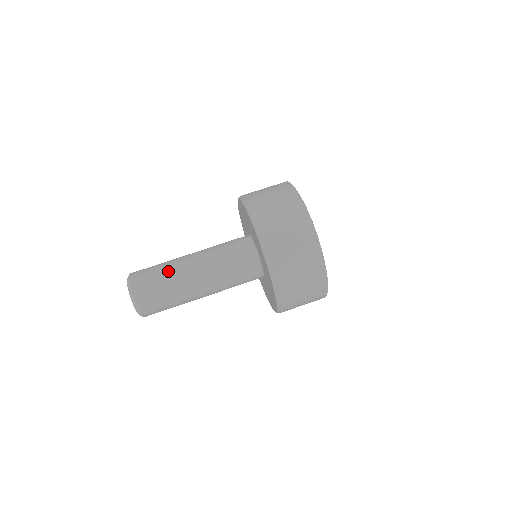
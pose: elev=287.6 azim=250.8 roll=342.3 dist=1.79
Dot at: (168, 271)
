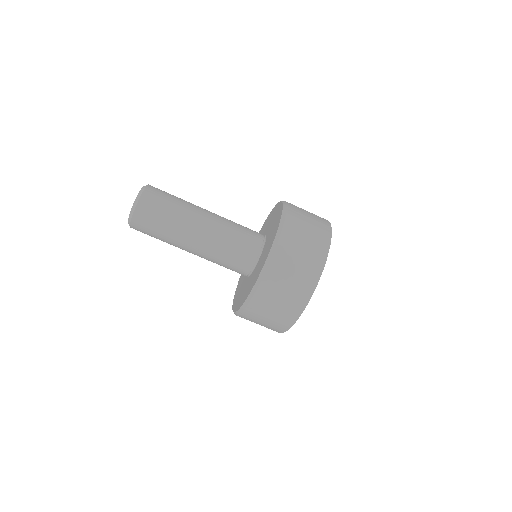
Dot at: (183, 204)
